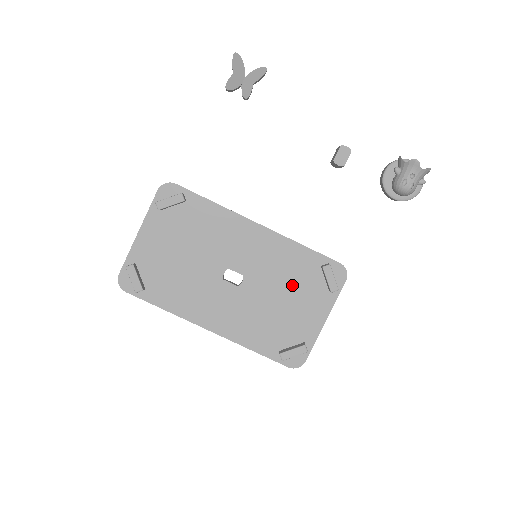
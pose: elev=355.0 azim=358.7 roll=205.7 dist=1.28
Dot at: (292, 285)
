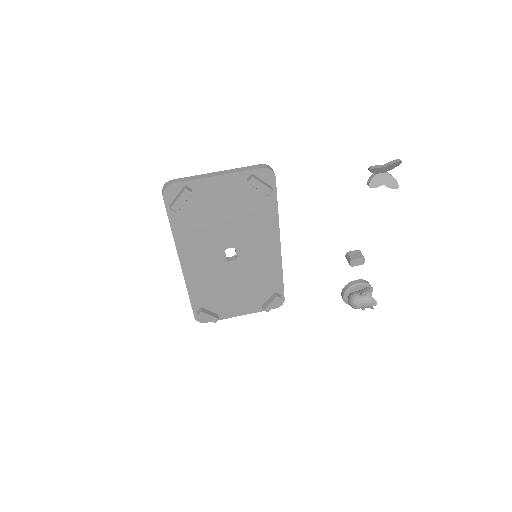
Dot at: (251, 287)
